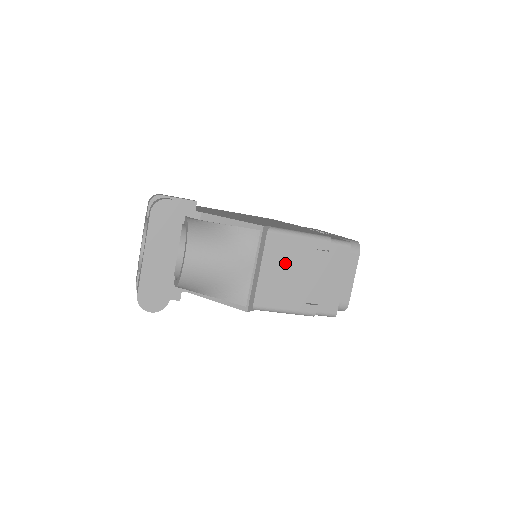
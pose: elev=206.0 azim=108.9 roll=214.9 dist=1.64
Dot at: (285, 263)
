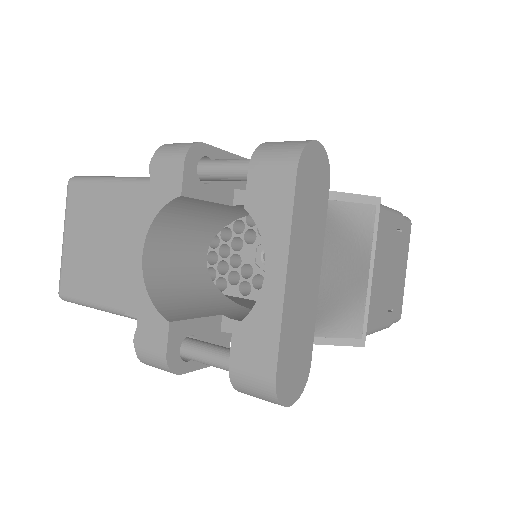
Dot at: (380, 256)
